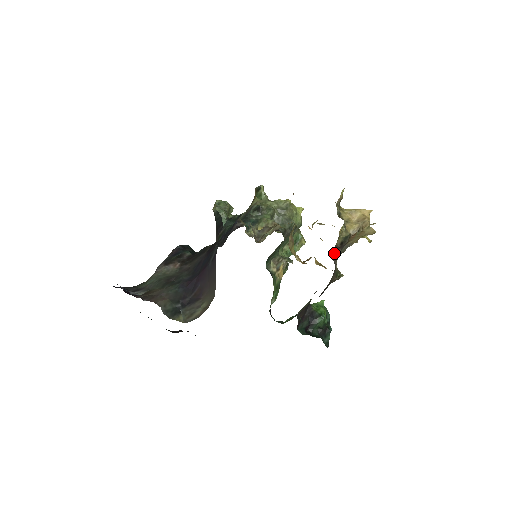
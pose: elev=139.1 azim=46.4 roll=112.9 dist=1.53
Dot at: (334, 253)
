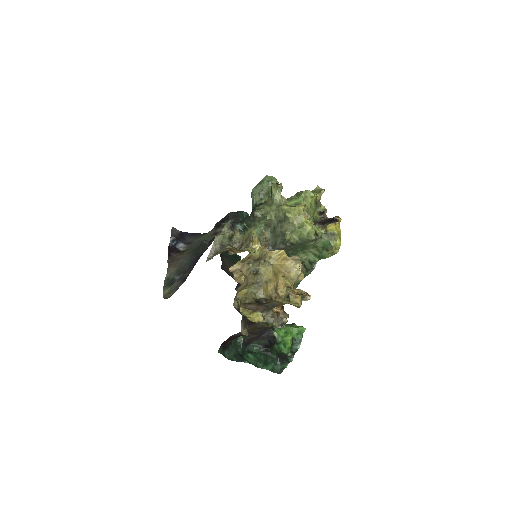
Dot at: (253, 306)
